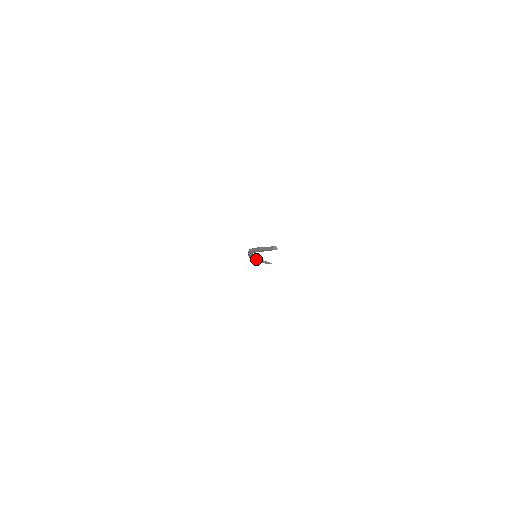
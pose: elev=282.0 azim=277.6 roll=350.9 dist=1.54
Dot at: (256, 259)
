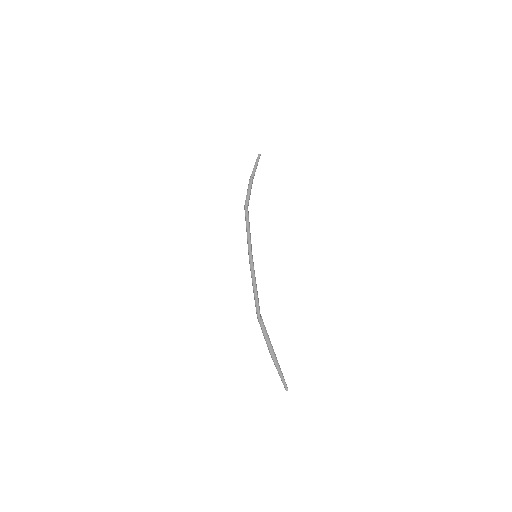
Dot at: (249, 199)
